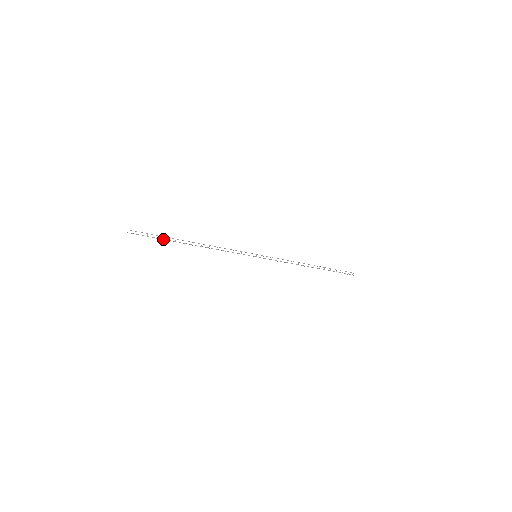
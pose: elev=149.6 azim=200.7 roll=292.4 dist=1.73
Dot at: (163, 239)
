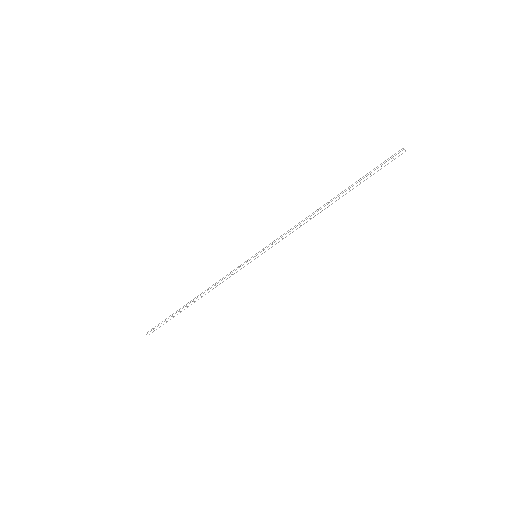
Dot at: occluded
